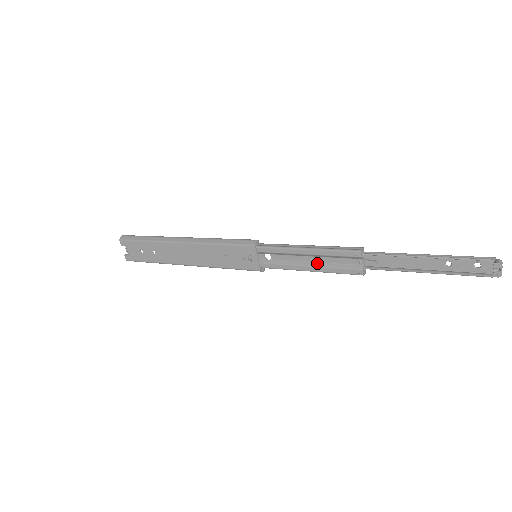
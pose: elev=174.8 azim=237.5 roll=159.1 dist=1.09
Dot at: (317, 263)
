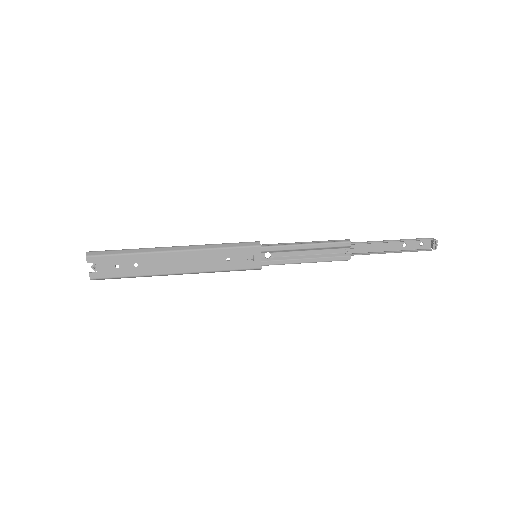
Dot at: (313, 255)
